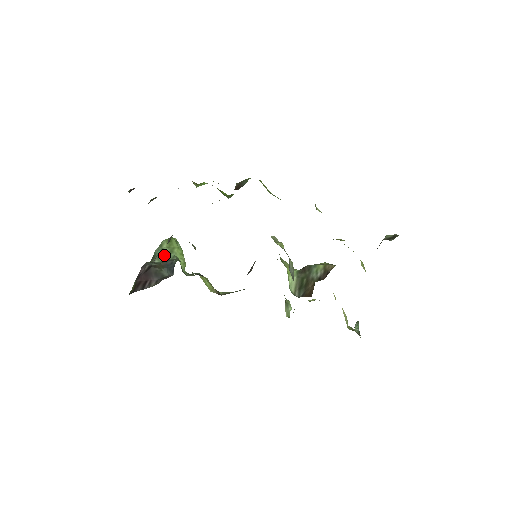
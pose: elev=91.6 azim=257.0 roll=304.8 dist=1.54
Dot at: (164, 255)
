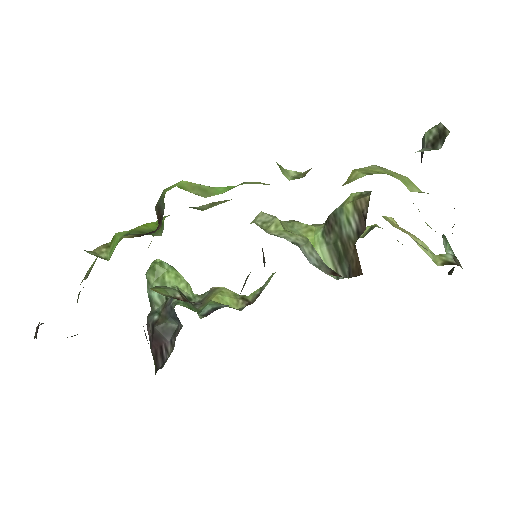
Dot at: (158, 295)
